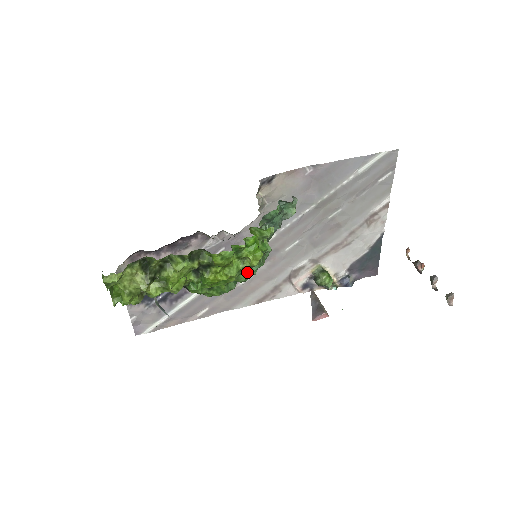
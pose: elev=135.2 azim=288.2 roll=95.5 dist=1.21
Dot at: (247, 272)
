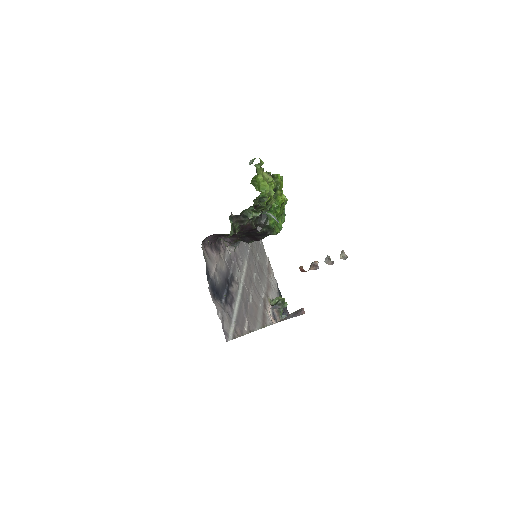
Dot at: (283, 213)
